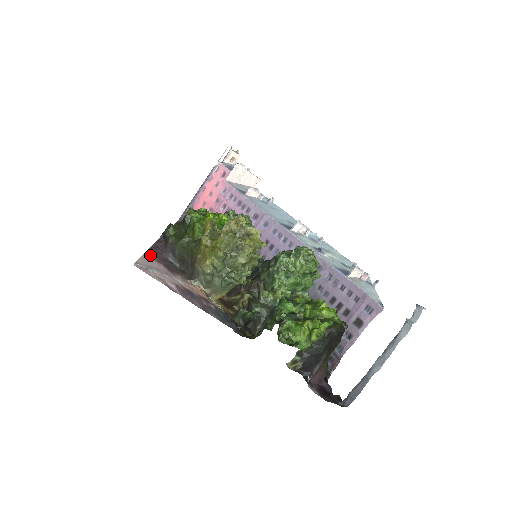
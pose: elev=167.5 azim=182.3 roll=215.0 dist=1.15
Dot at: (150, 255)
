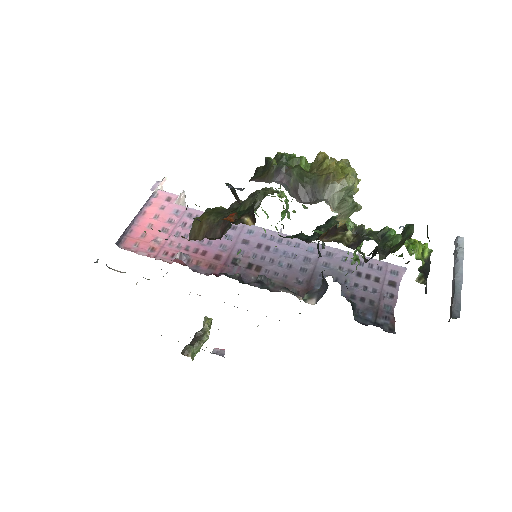
Dot at: occluded
